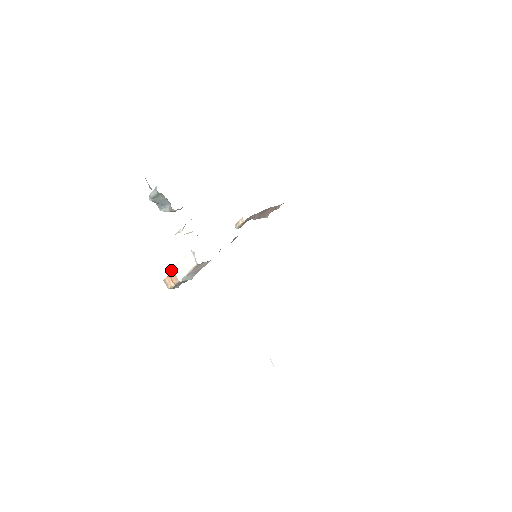
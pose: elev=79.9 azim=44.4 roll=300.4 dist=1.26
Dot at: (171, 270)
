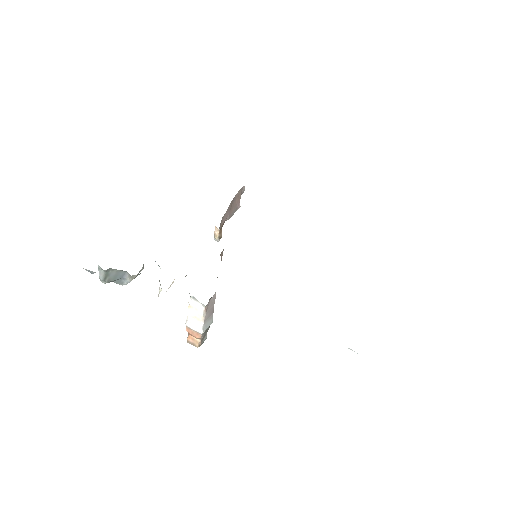
Dot at: (186, 328)
